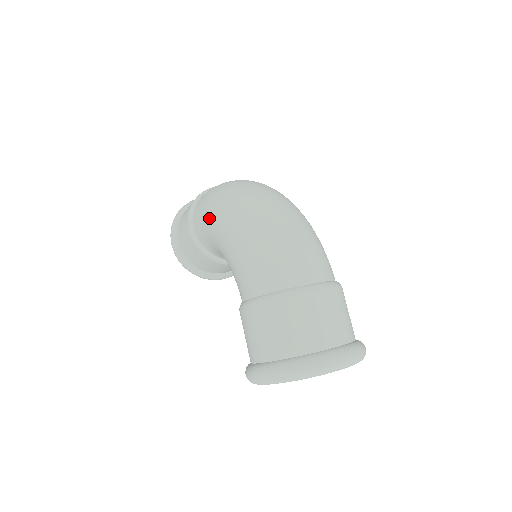
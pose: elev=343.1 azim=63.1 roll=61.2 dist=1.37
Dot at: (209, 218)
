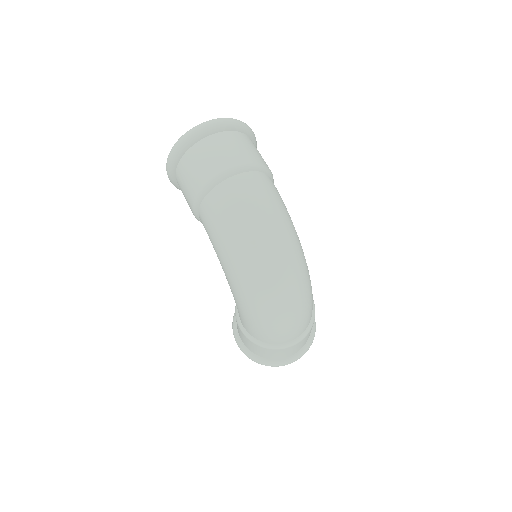
Dot at: (219, 255)
